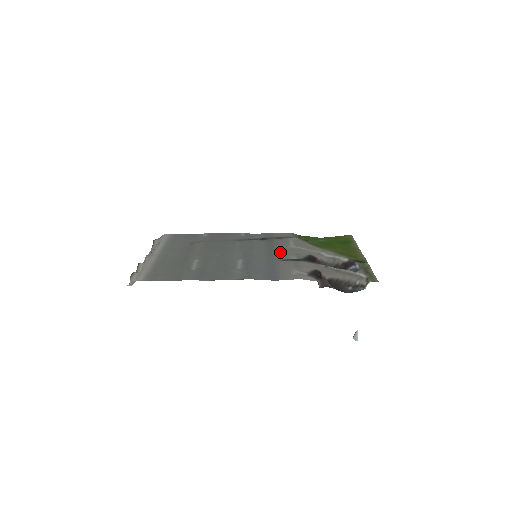
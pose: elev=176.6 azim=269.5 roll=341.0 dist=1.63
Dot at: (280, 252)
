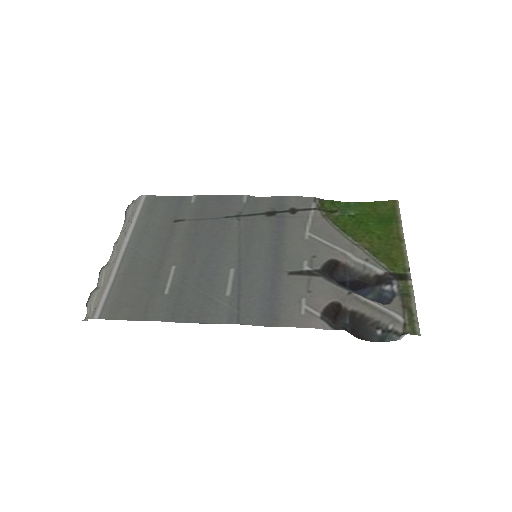
Dot at: (290, 248)
